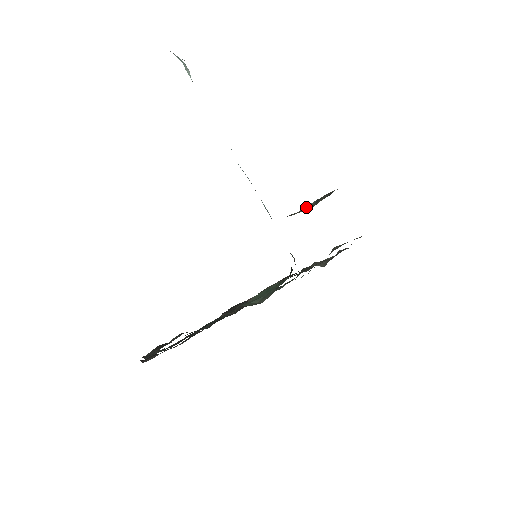
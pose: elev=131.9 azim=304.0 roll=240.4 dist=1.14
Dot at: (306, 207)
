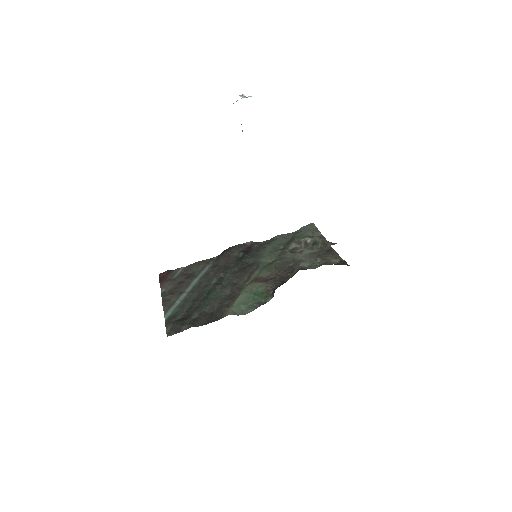
Dot at: (305, 241)
